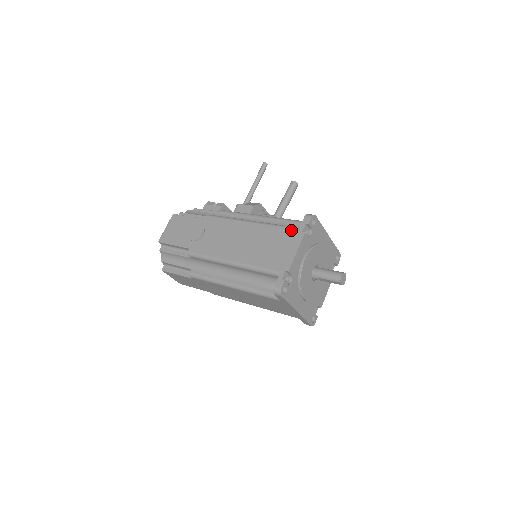
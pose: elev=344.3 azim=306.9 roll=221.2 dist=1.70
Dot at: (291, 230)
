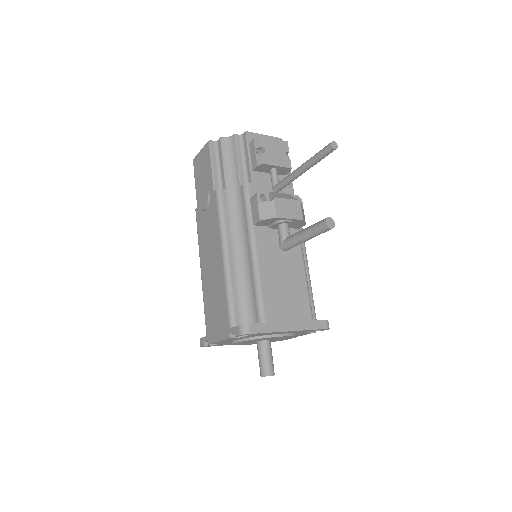
Dot at: (227, 319)
